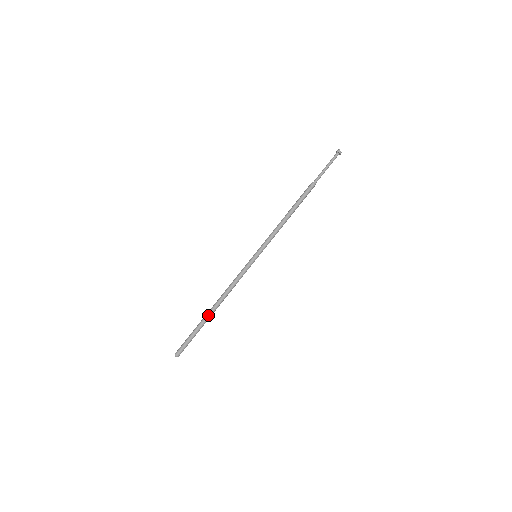
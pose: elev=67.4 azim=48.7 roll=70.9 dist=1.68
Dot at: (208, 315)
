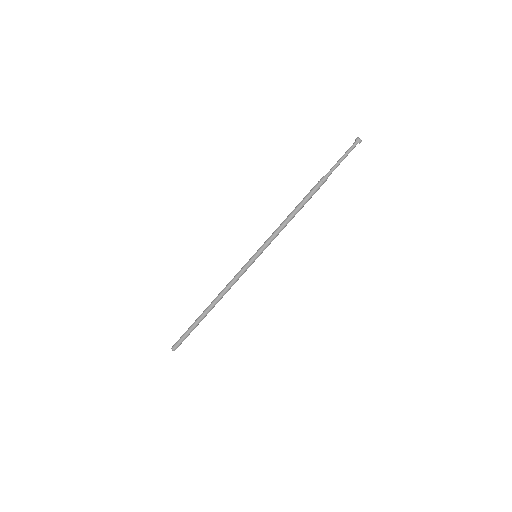
Dot at: (203, 312)
